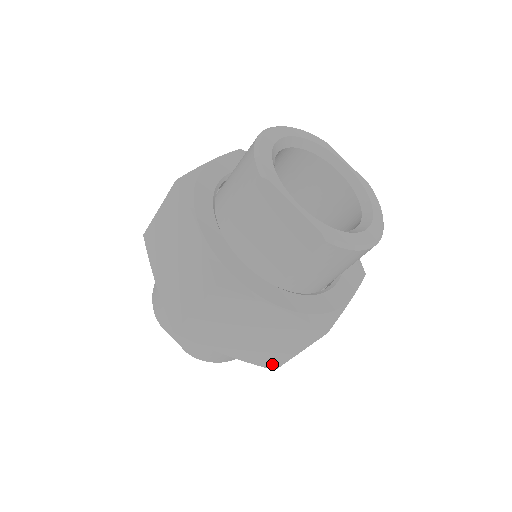
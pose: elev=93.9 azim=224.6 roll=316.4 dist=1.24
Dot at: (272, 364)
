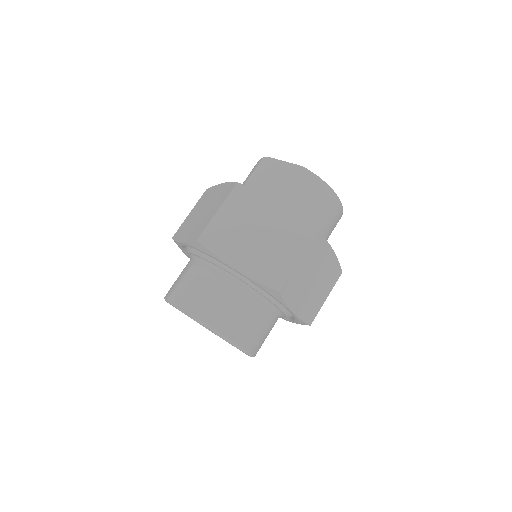
Dot at: (276, 281)
